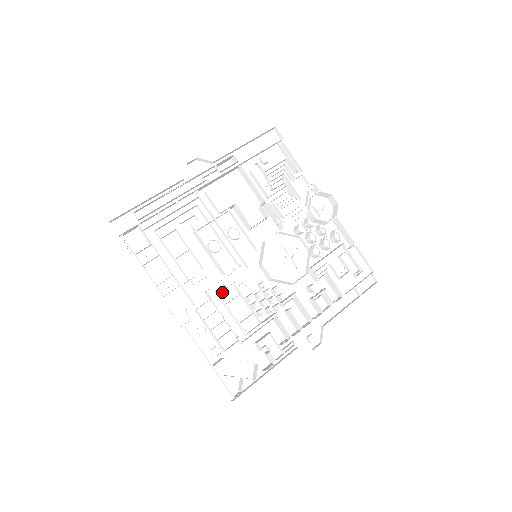
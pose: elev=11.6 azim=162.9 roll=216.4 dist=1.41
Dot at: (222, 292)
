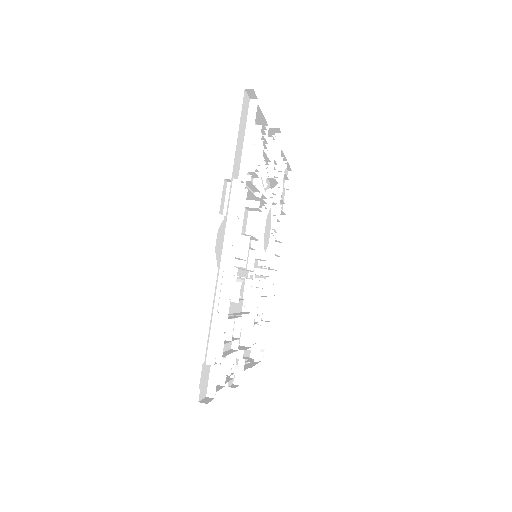
Dot at: (244, 311)
